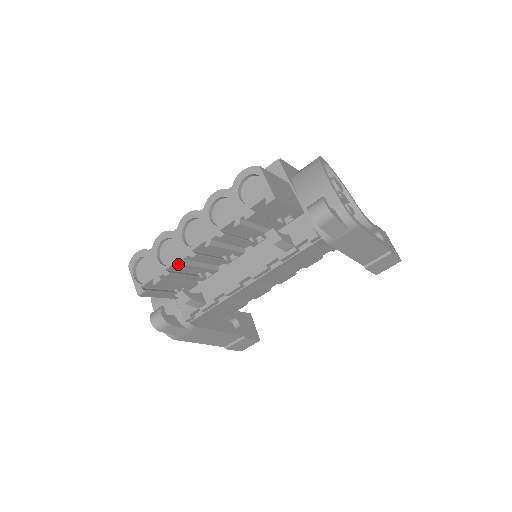
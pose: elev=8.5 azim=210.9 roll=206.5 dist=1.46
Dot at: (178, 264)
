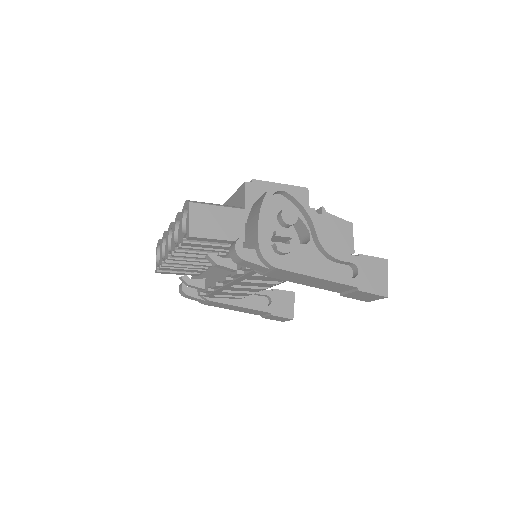
Dot at: (164, 261)
